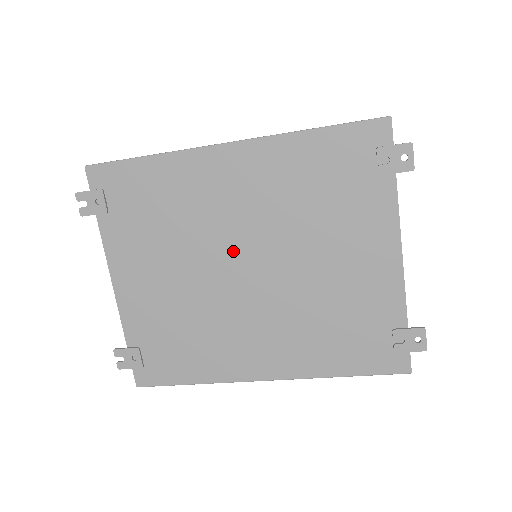
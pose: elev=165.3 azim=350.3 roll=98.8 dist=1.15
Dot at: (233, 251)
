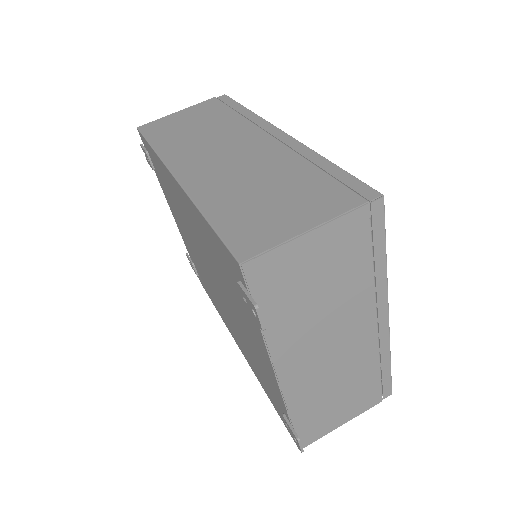
Dot at: (203, 258)
